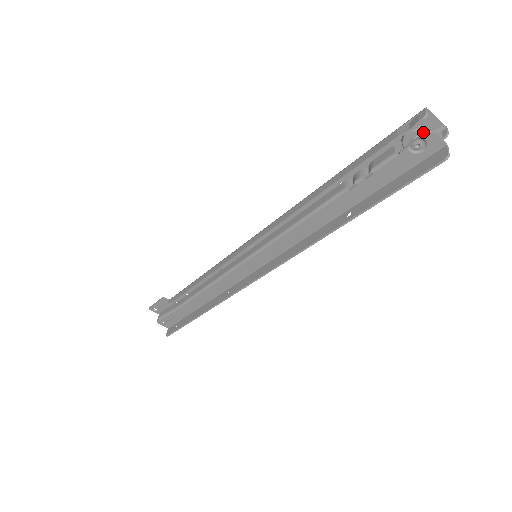
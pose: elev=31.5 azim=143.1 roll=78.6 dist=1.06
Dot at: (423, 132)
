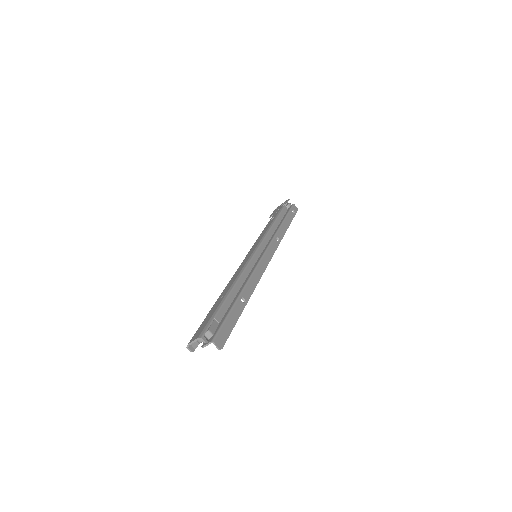
Dot at: (201, 342)
